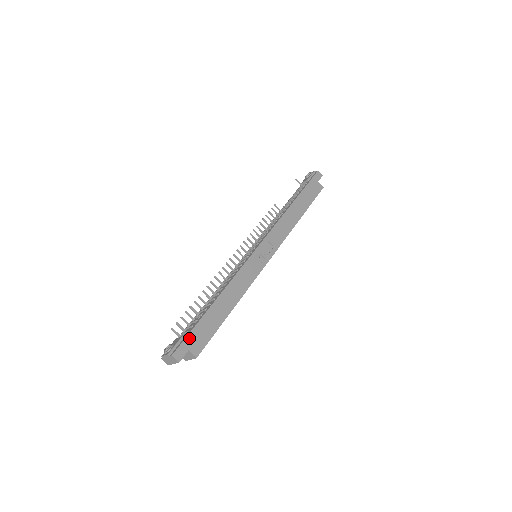
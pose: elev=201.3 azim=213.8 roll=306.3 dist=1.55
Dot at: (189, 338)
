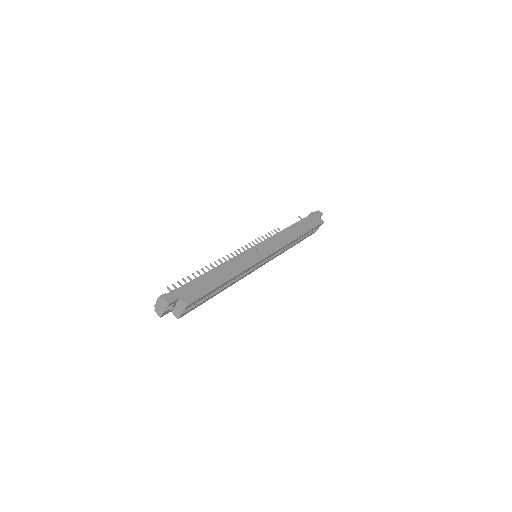
Dot at: (182, 289)
